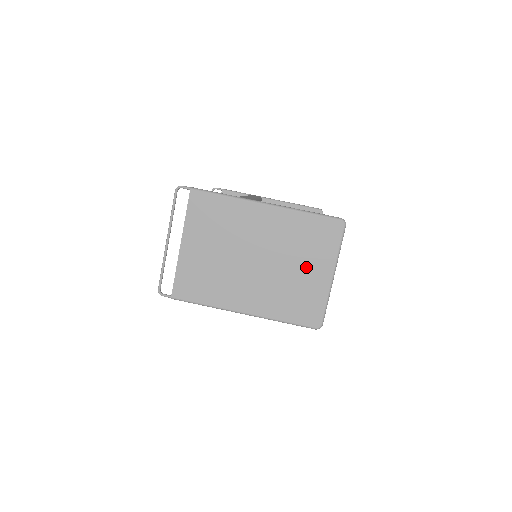
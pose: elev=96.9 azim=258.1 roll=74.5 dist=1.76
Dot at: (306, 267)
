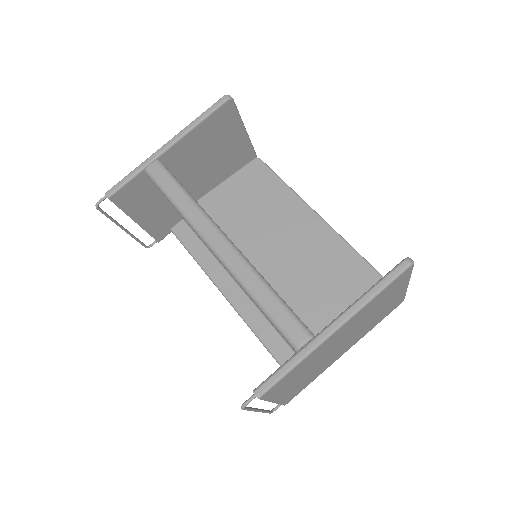
Dot at: (385, 304)
